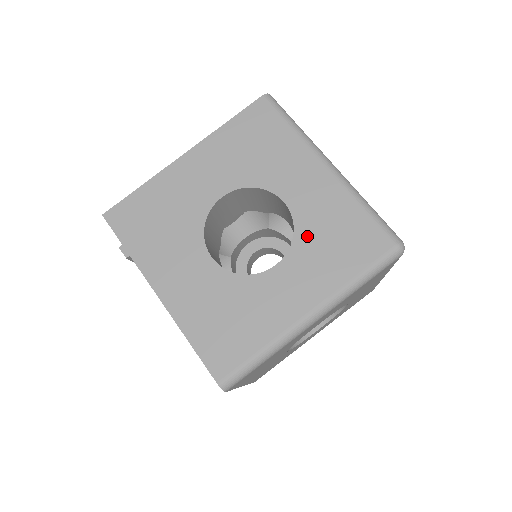
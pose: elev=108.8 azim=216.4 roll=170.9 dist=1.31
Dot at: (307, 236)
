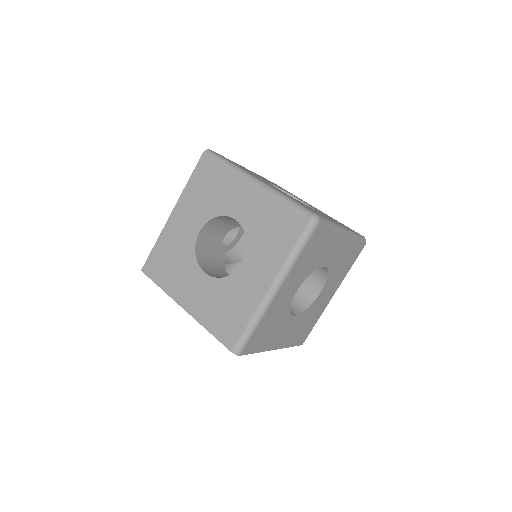
Dot at: (254, 236)
